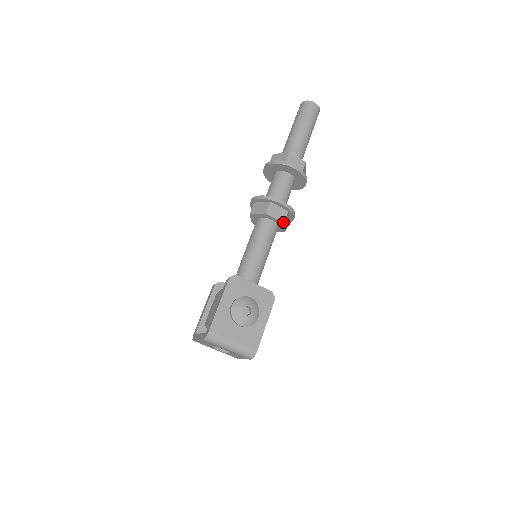
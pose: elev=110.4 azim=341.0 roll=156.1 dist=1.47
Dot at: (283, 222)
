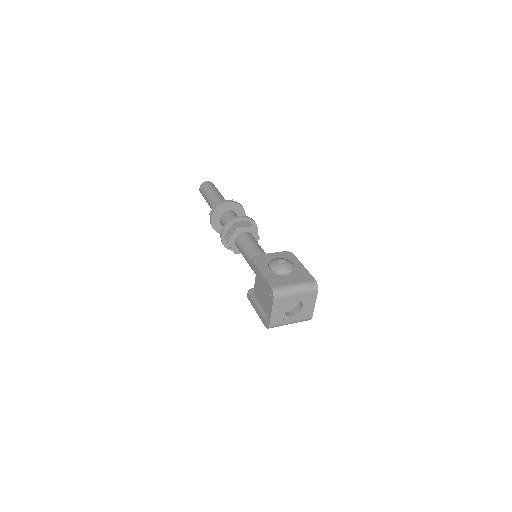
Dot at: (252, 226)
